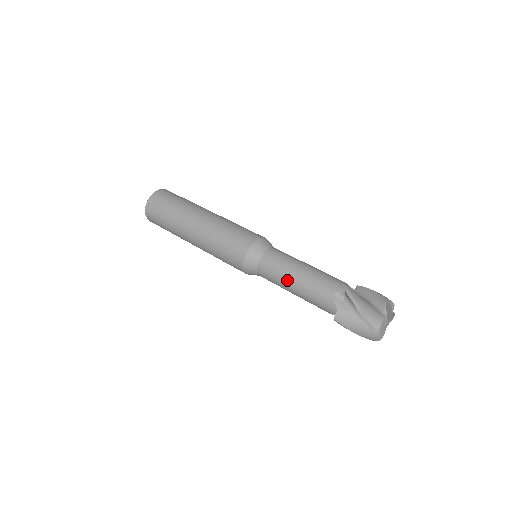
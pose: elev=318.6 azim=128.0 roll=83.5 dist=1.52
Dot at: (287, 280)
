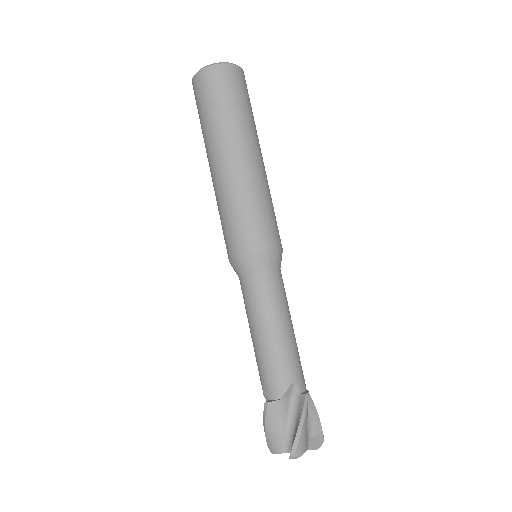
Dot at: (267, 321)
